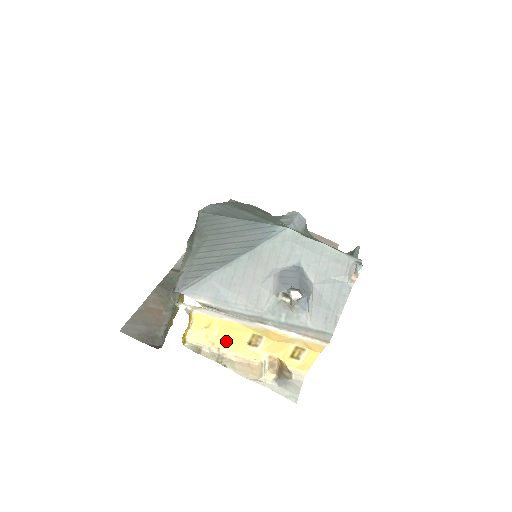
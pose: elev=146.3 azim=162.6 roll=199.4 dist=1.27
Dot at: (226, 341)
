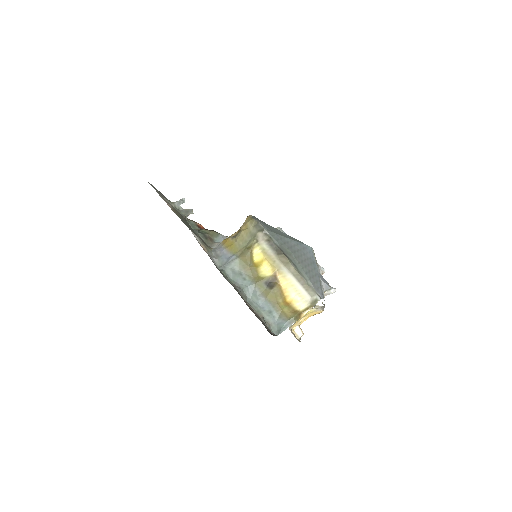
Dot at: (297, 321)
